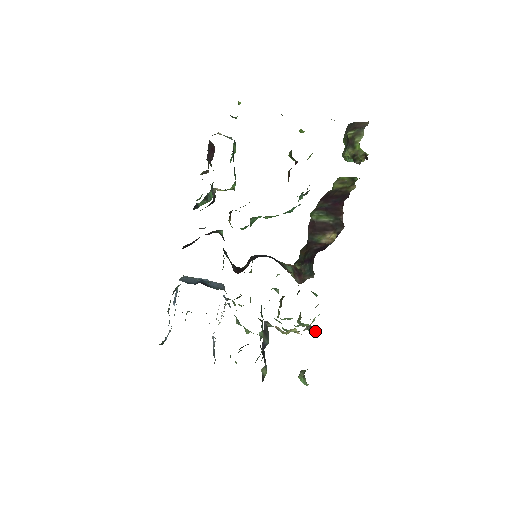
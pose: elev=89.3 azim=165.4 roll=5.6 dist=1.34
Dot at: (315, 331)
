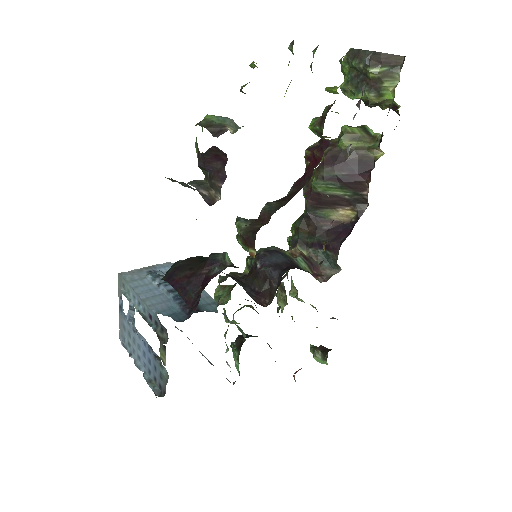
Dot at: occluded
